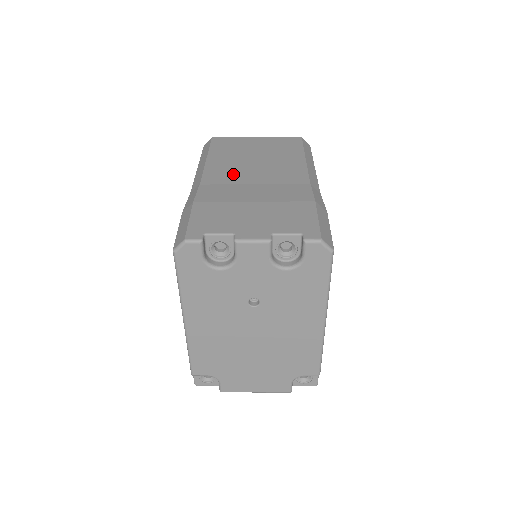
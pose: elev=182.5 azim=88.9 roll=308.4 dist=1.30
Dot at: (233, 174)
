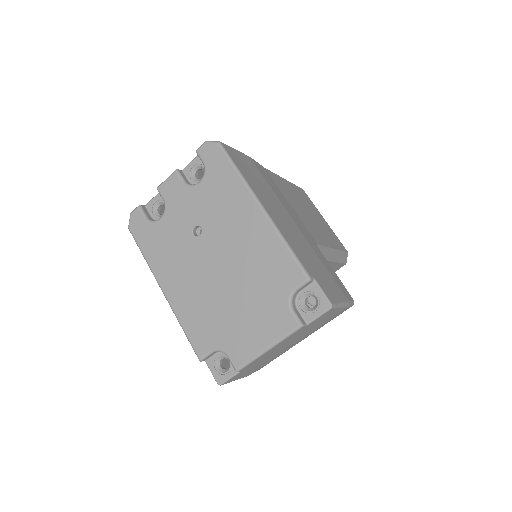
Dot at: occluded
